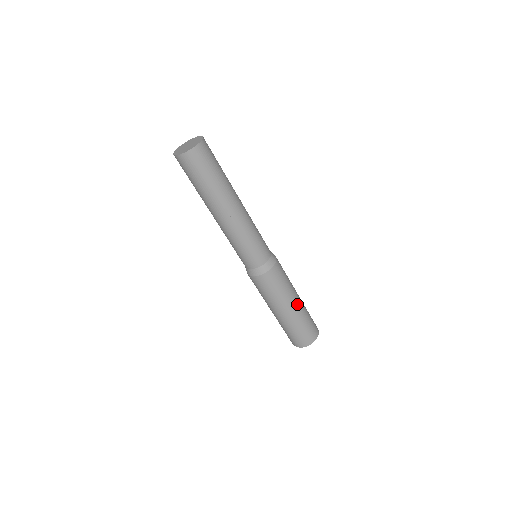
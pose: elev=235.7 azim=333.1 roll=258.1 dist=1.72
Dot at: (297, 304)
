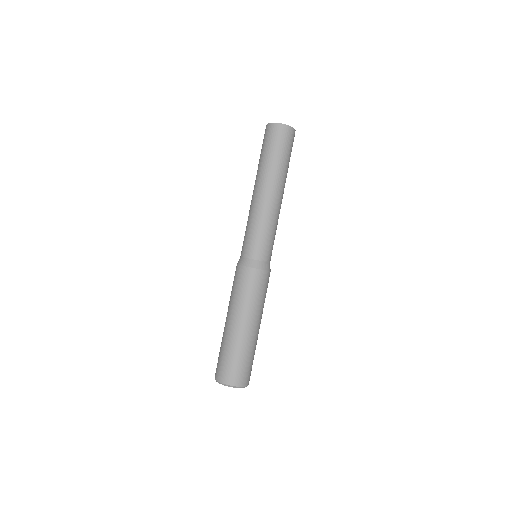
Dot at: (248, 328)
